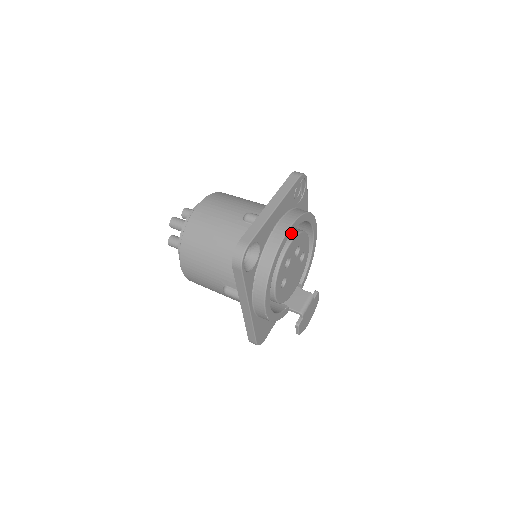
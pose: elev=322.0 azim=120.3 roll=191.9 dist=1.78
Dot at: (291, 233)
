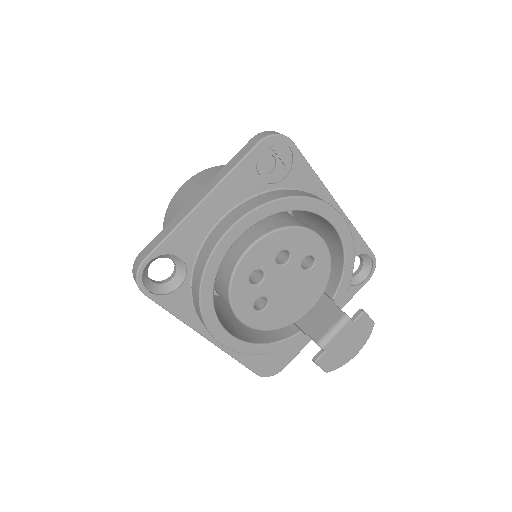
Dot at: (258, 232)
